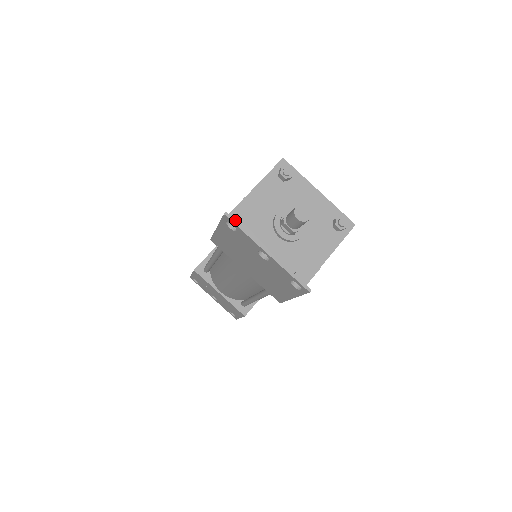
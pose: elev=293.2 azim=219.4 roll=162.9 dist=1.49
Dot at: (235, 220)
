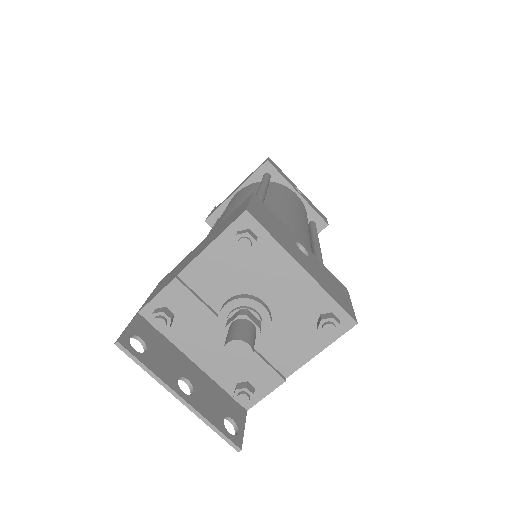
Dot at: (131, 353)
